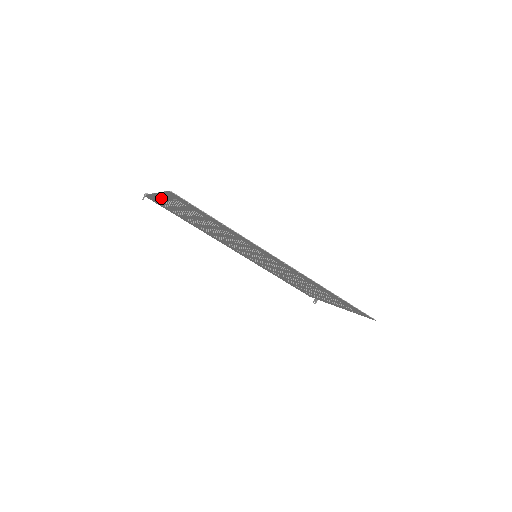
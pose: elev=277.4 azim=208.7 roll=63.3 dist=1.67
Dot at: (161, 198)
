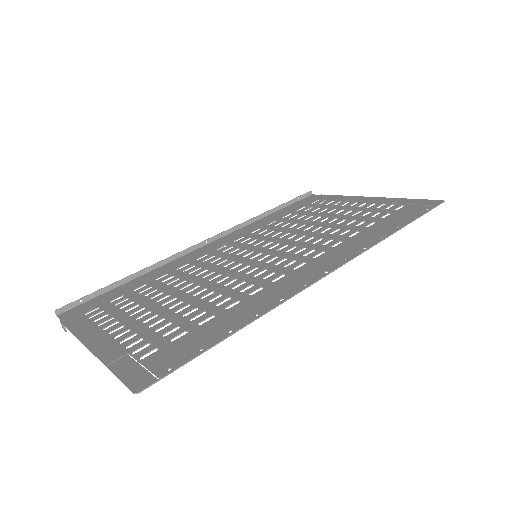
Dot at: (98, 338)
